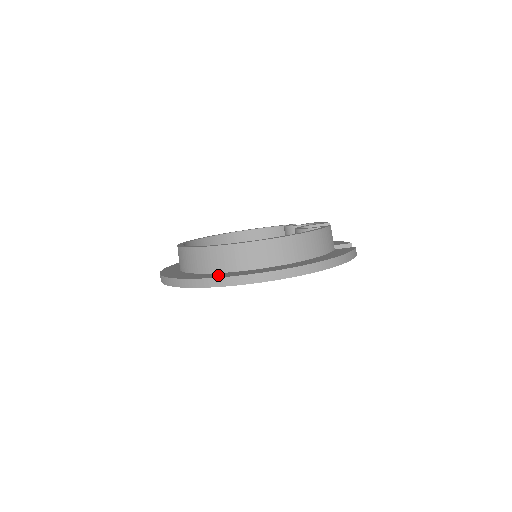
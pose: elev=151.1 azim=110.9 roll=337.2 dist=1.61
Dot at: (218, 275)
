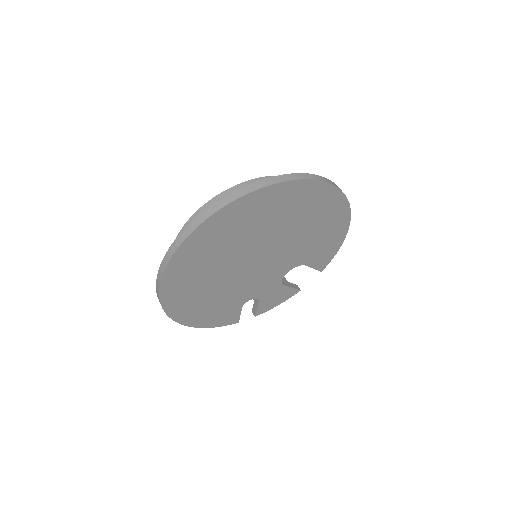
Dot at: occluded
